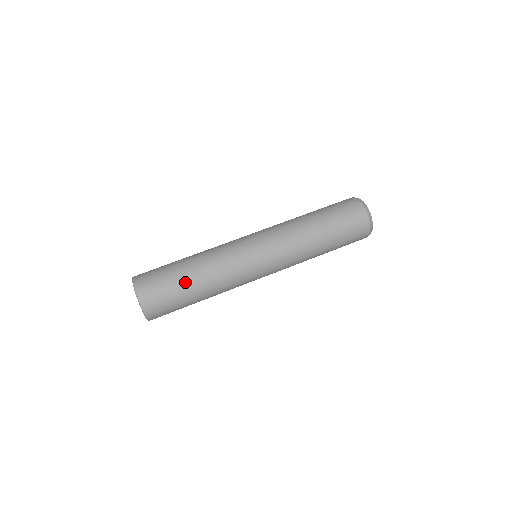
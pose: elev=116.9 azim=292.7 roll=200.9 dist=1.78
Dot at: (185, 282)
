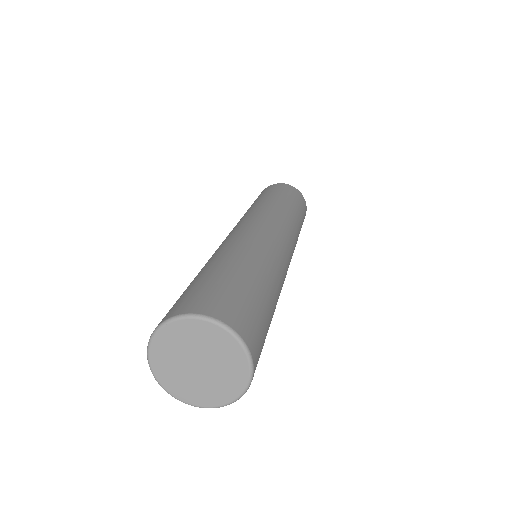
Dot at: (259, 285)
